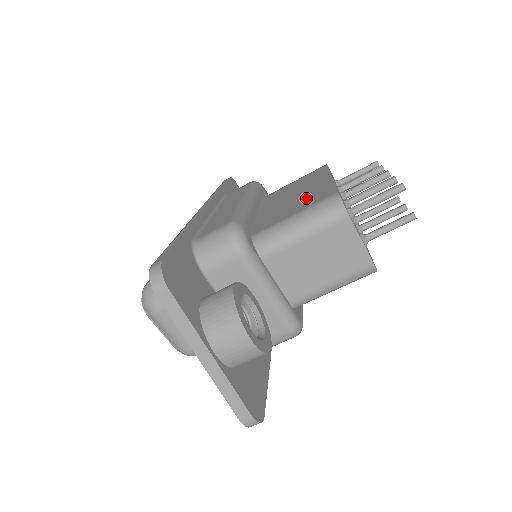
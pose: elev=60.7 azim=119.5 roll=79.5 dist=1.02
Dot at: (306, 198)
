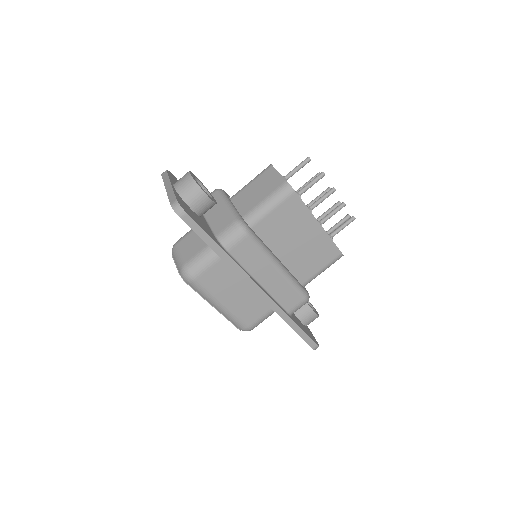
Dot at: occluded
